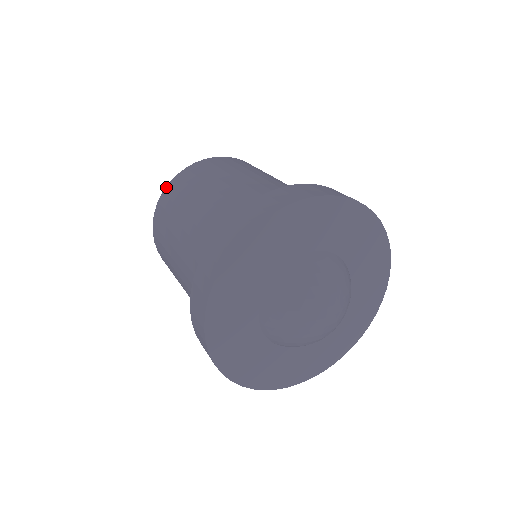
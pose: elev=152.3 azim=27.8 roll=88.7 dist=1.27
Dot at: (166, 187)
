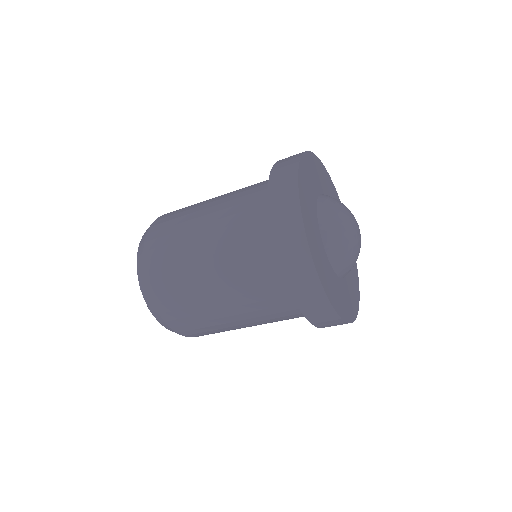
Dot at: (143, 256)
